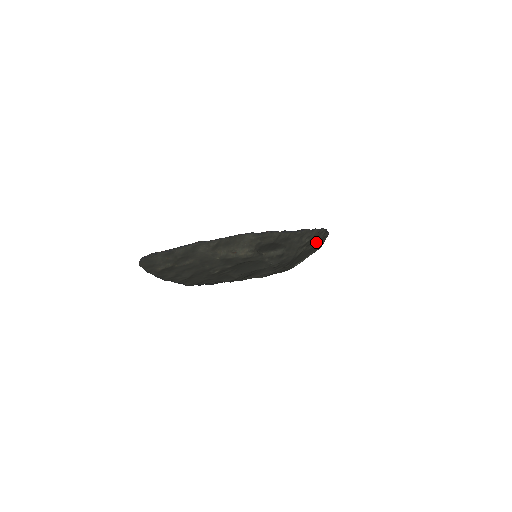
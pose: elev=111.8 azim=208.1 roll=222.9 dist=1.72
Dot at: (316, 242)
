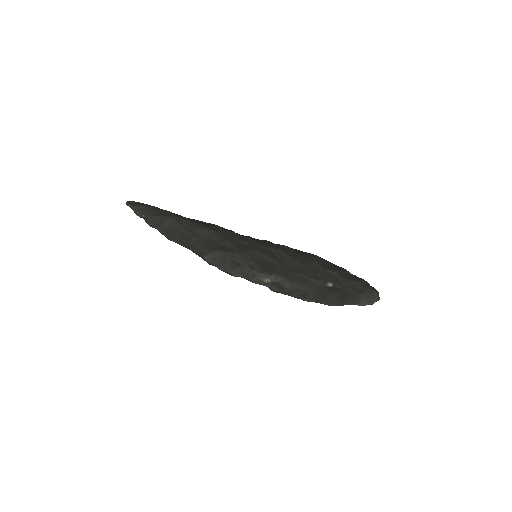
Dot at: occluded
